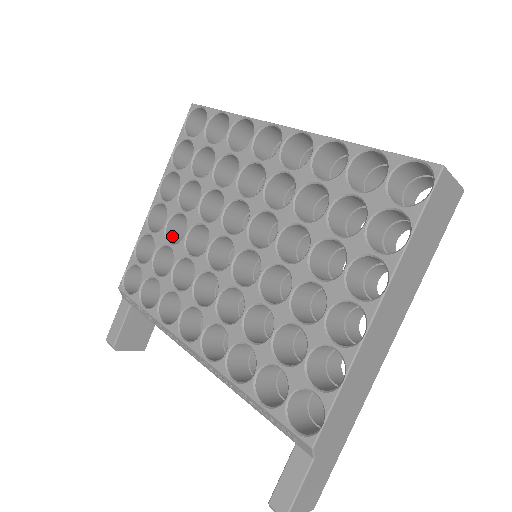
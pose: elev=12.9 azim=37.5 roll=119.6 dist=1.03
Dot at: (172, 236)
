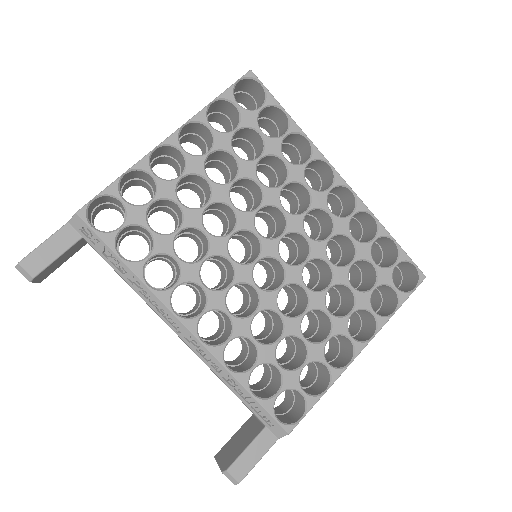
Dot at: occluded
